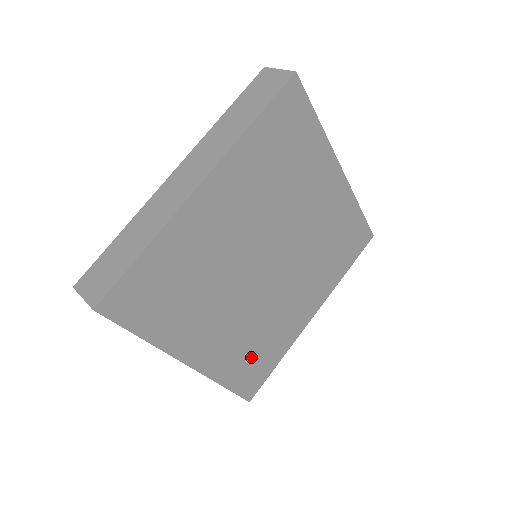
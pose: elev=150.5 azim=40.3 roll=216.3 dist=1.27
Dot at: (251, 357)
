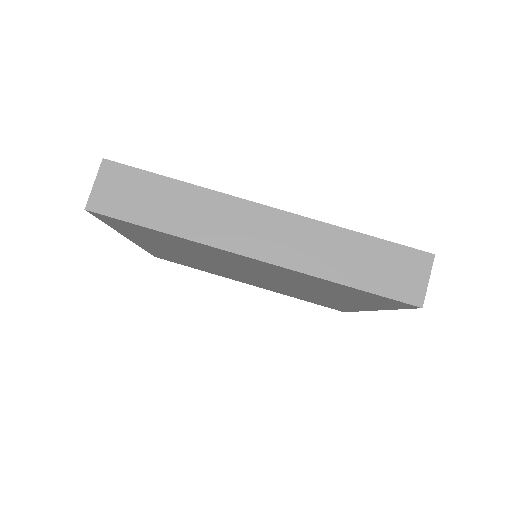
Dot at: (310, 299)
